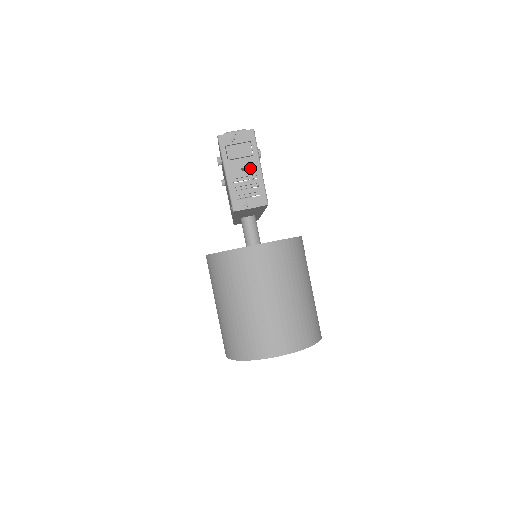
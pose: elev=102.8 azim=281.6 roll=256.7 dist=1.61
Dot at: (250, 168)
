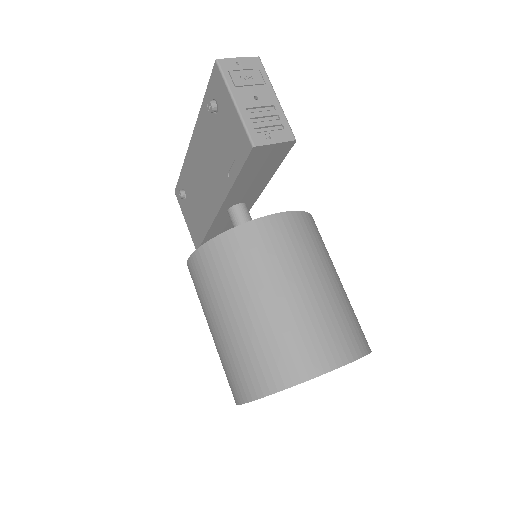
Dot at: (265, 97)
